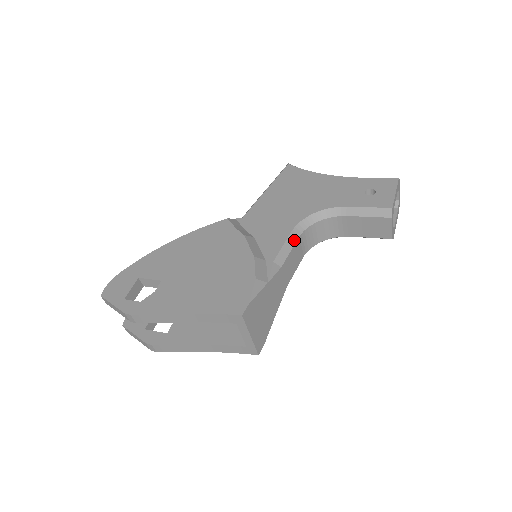
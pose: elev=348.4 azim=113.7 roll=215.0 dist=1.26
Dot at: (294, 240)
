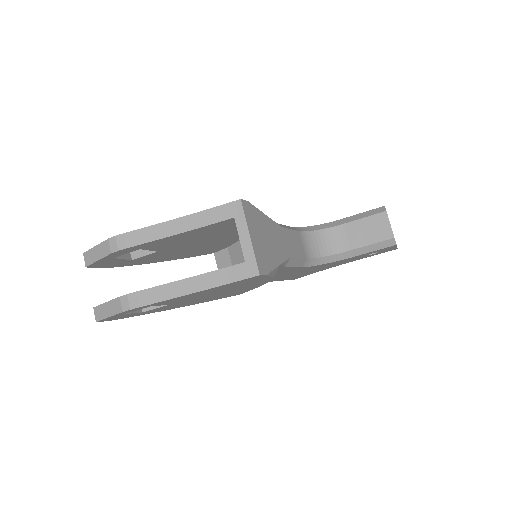
Dot at: (294, 229)
